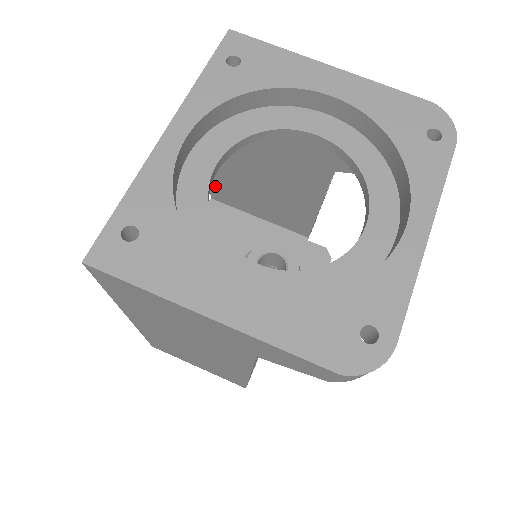
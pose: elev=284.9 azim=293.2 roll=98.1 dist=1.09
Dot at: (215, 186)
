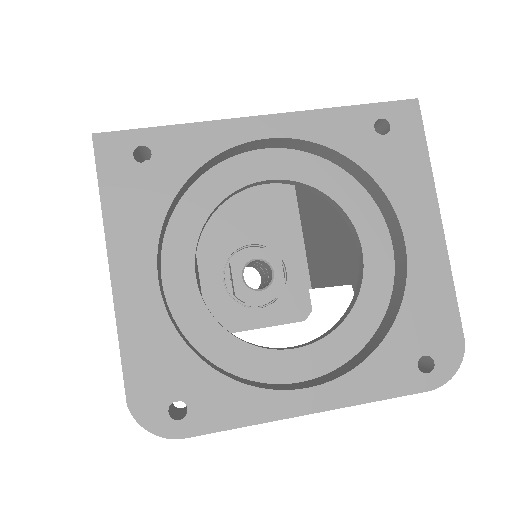
Dot at: occluded
